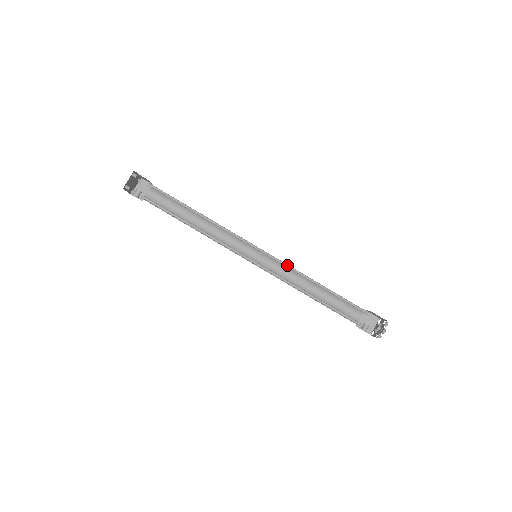
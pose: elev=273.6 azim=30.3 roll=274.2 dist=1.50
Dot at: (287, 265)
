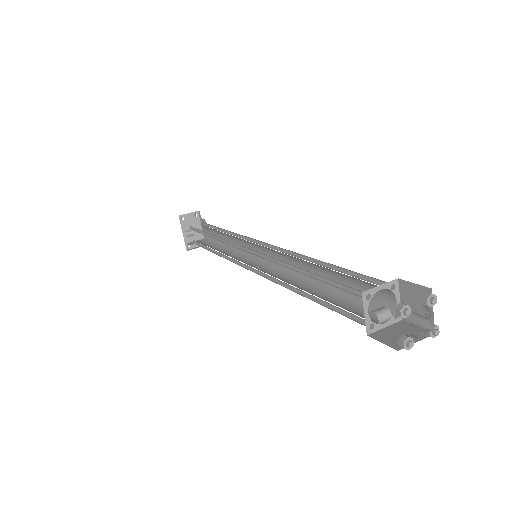
Dot at: (287, 253)
